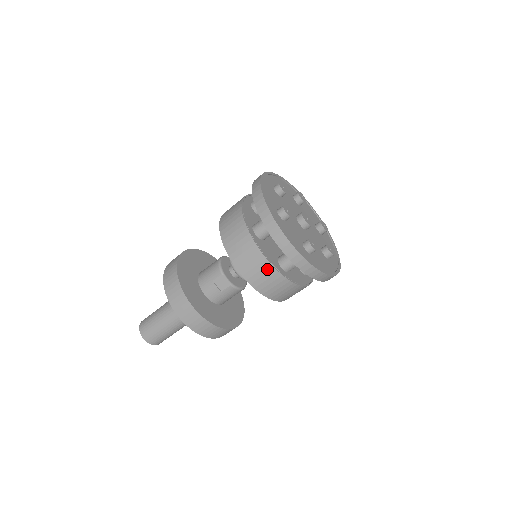
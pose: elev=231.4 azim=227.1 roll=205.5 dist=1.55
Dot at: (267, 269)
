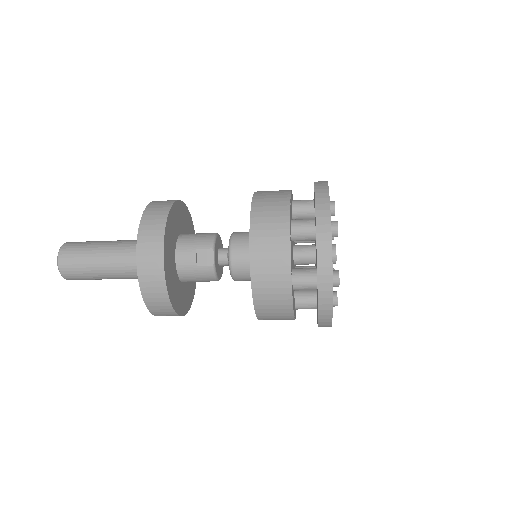
Dot at: (282, 270)
